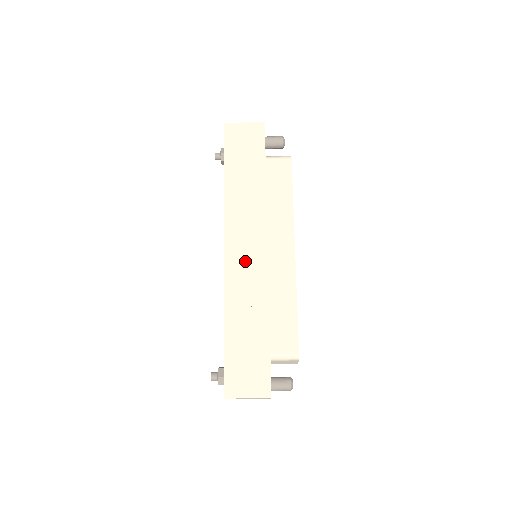
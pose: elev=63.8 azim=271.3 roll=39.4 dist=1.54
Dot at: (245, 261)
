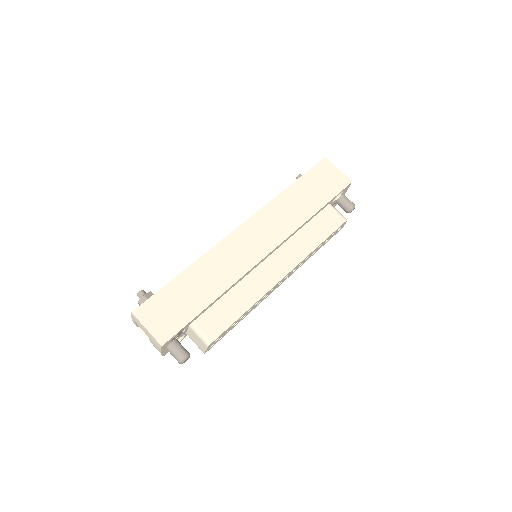
Dot at: (245, 246)
